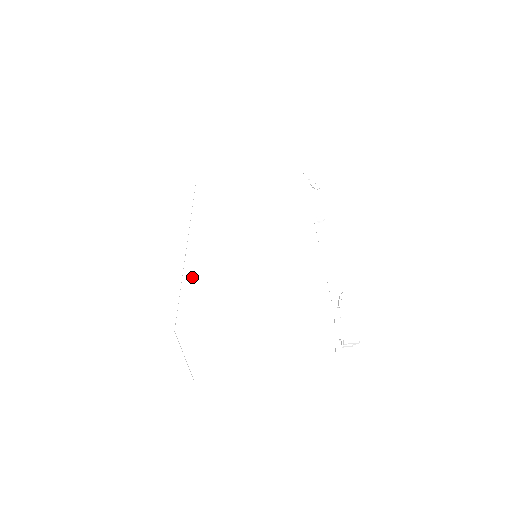
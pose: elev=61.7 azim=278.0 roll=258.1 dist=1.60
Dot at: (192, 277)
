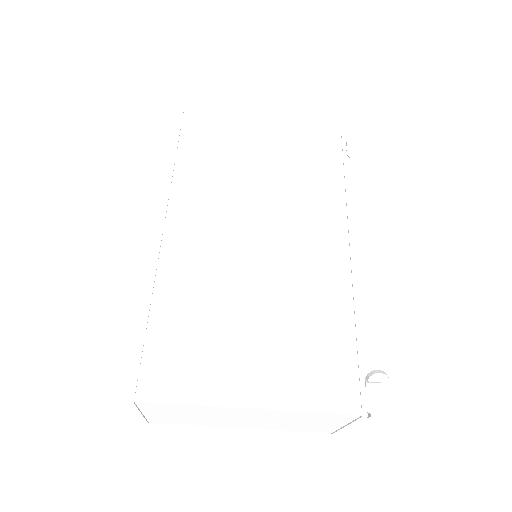
Dot at: (167, 300)
